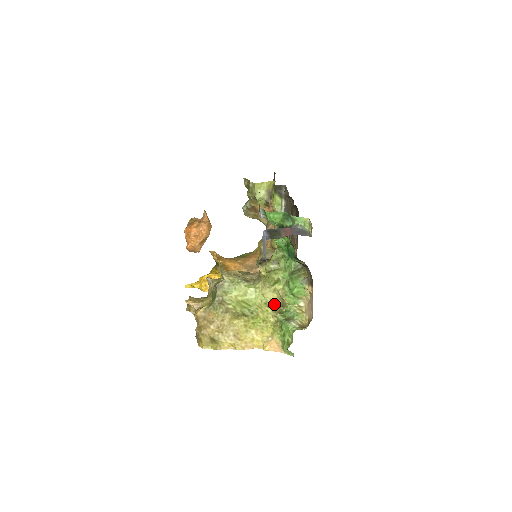
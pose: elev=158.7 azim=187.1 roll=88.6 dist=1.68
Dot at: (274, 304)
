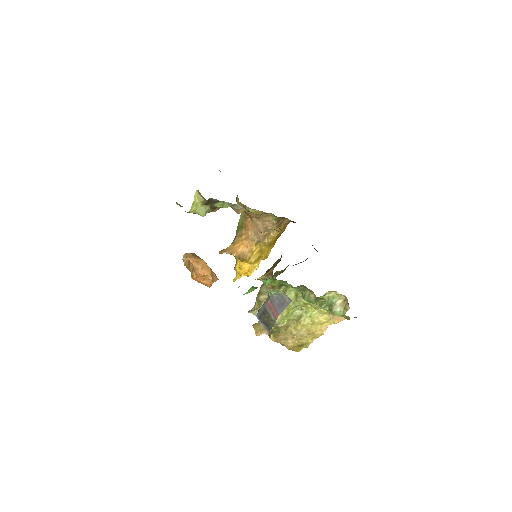
Dot at: occluded
